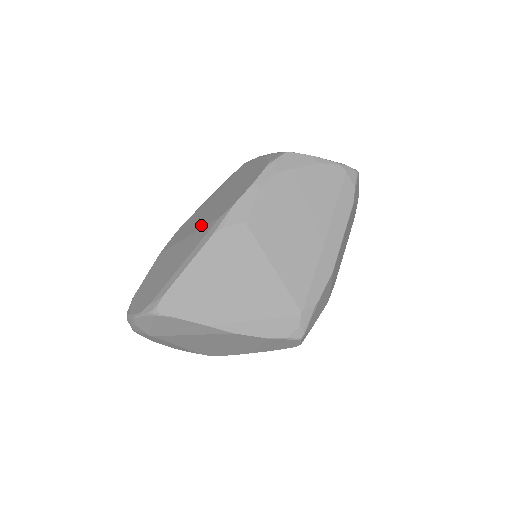
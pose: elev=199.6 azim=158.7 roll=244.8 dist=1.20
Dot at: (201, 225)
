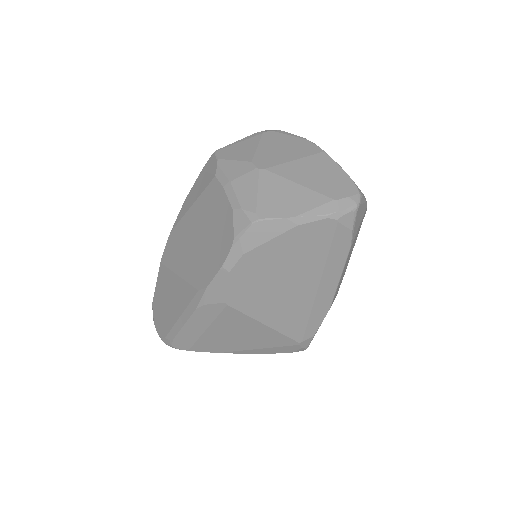
Dot at: (185, 274)
